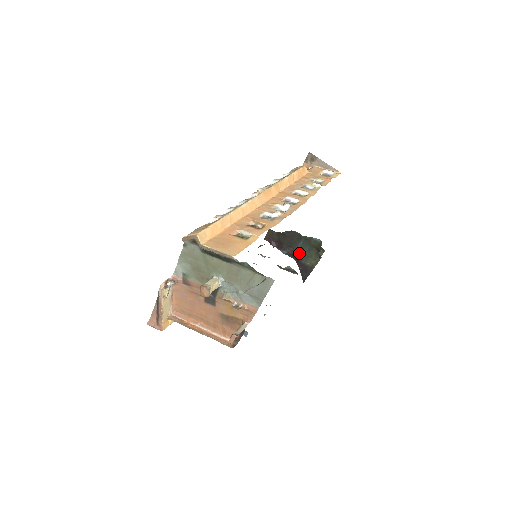
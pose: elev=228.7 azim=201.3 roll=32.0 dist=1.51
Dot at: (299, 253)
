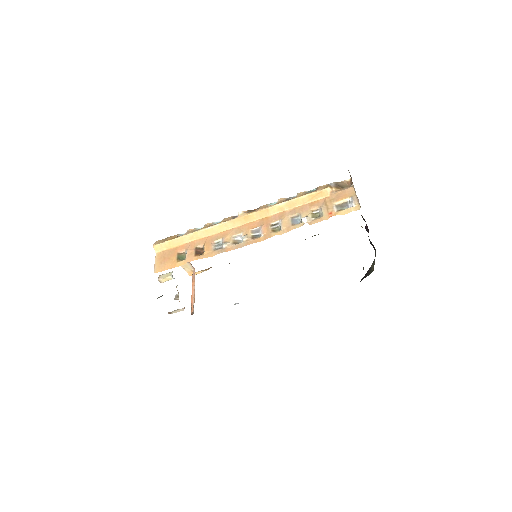
Dot at: occluded
